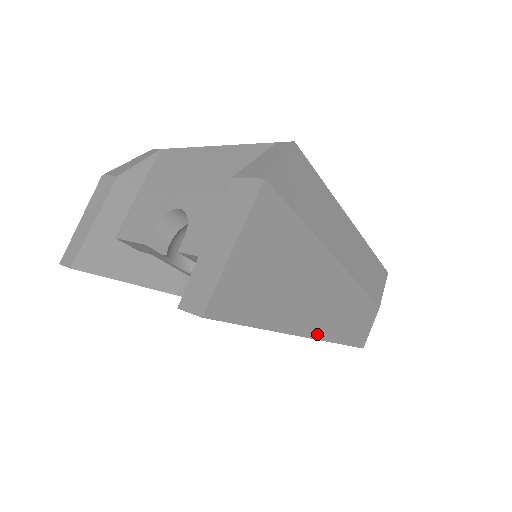
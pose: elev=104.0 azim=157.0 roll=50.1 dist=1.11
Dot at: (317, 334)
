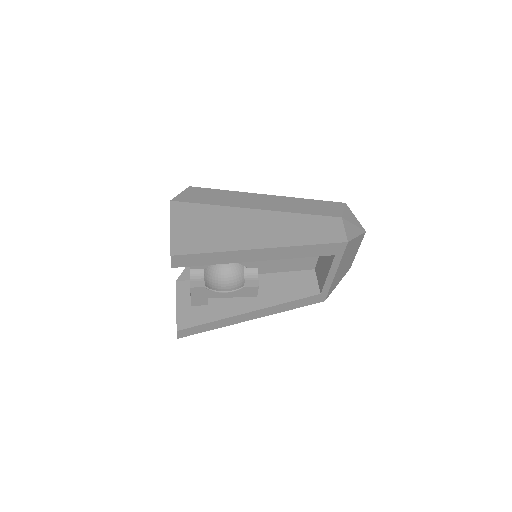
Dot at: (278, 245)
